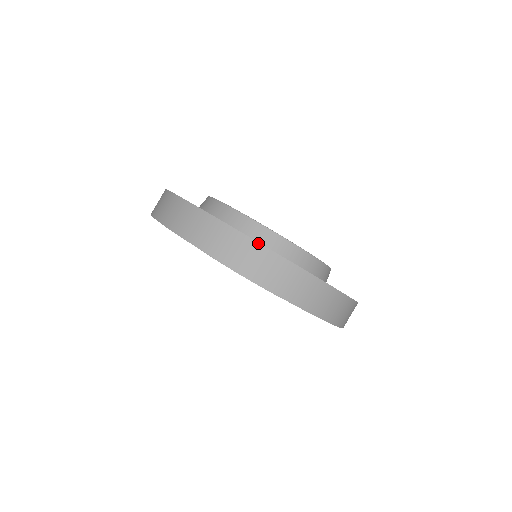
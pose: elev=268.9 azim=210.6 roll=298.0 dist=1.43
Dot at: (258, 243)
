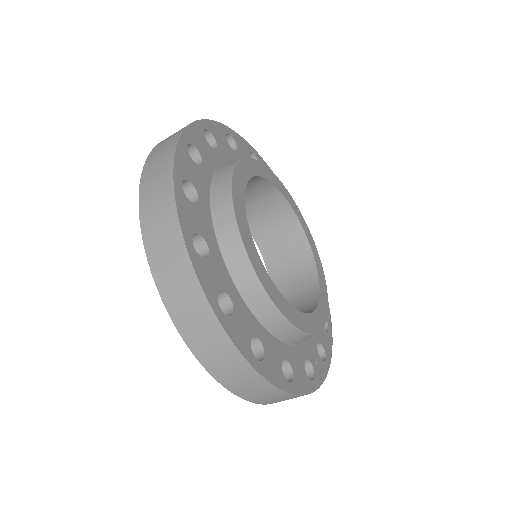
Dot at: (220, 325)
